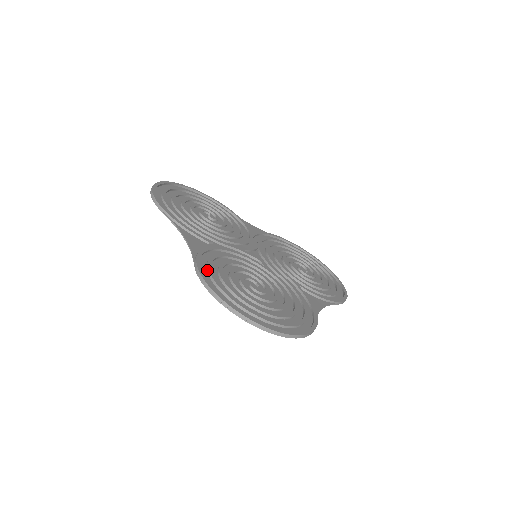
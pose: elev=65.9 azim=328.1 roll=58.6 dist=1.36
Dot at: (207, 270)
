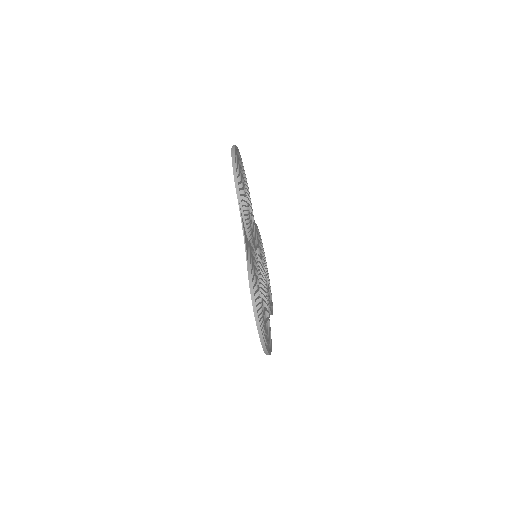
Dot at: (252, 277)
